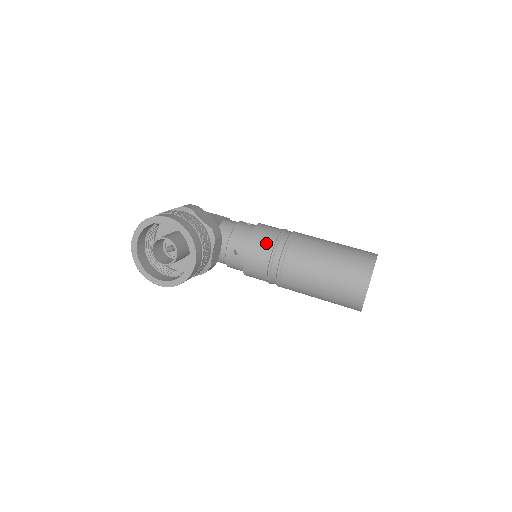
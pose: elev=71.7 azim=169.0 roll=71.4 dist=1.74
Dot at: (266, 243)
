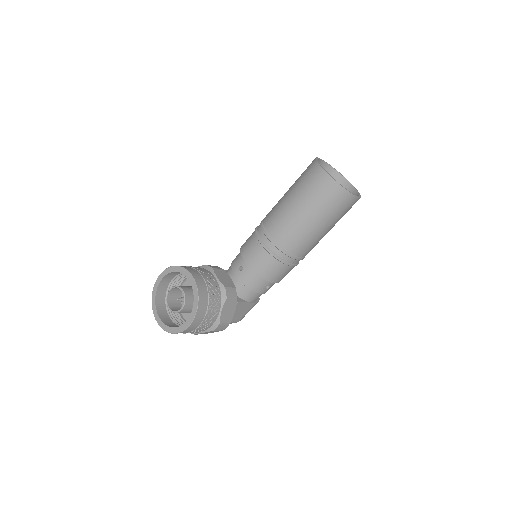
Dot at: (250, 238)
